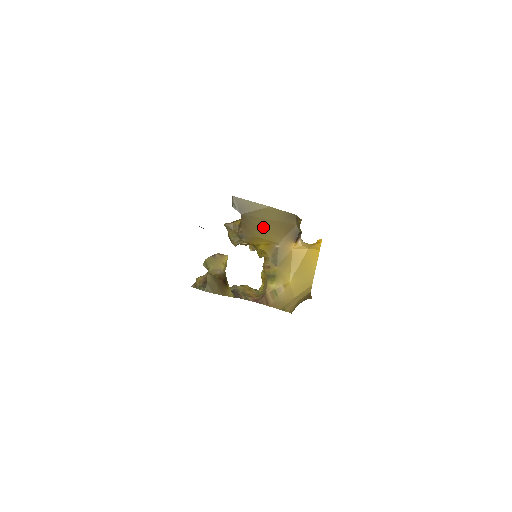
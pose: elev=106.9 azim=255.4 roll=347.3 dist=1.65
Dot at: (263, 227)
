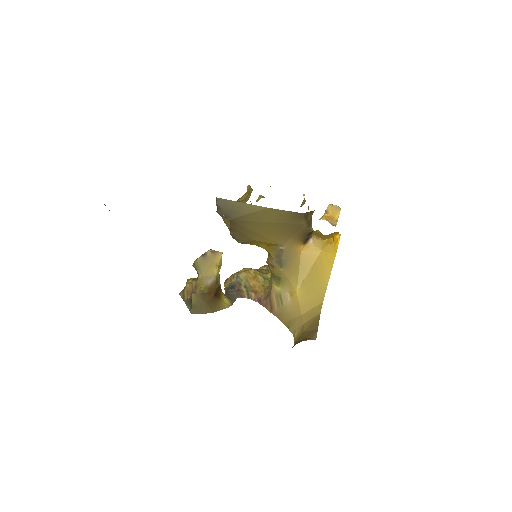
Dot at: (260, 230)
